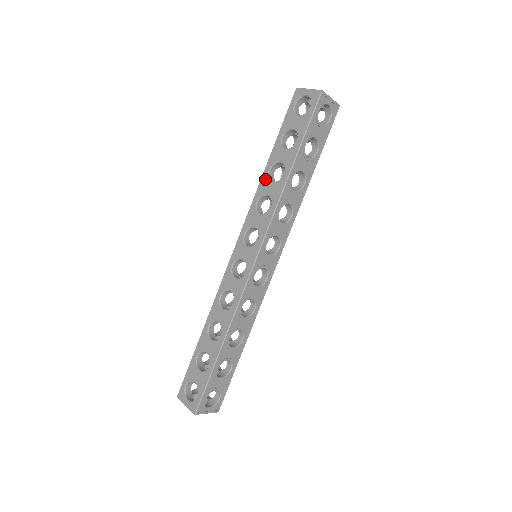
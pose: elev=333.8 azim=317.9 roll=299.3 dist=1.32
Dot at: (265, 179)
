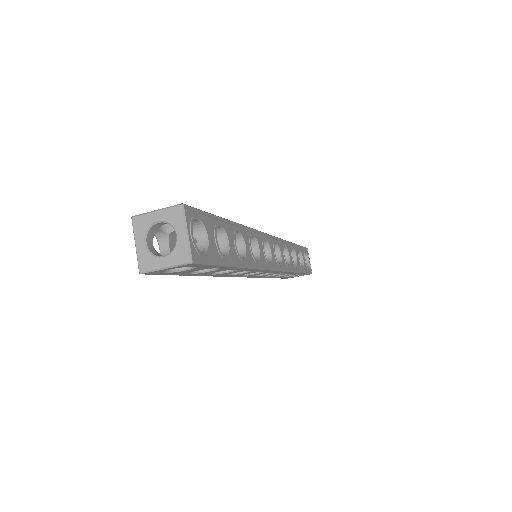
Dot at: occluded
